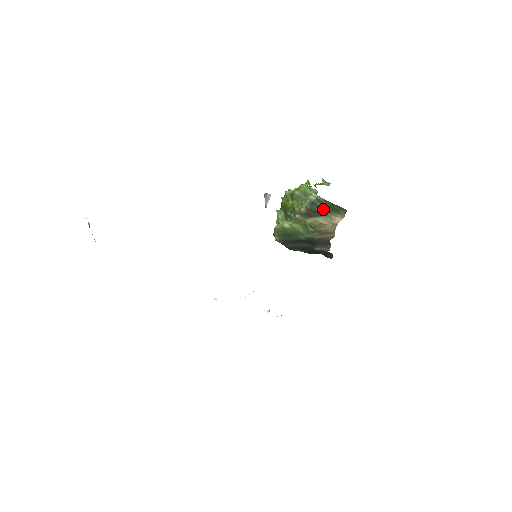
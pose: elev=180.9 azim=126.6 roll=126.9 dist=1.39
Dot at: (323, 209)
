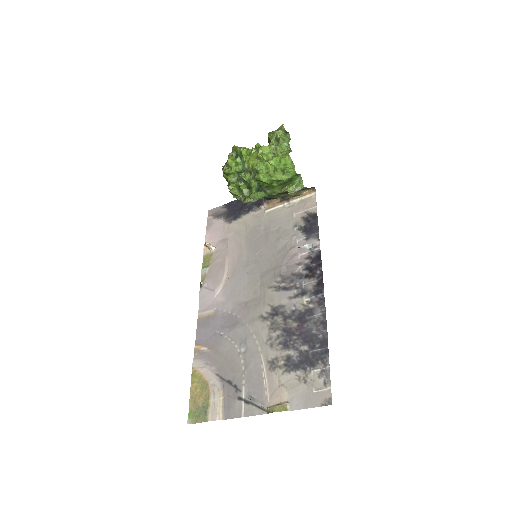
Dot at: occluded
